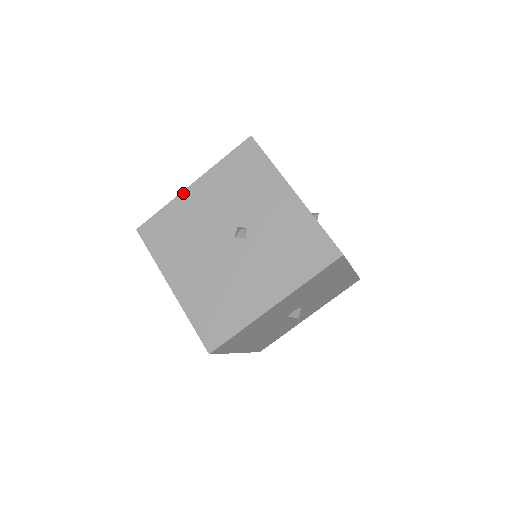
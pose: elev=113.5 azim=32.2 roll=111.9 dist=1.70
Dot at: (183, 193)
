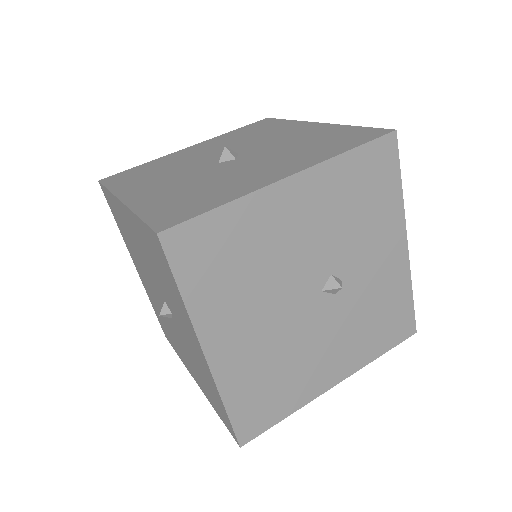
Dot at: (270, 189)
